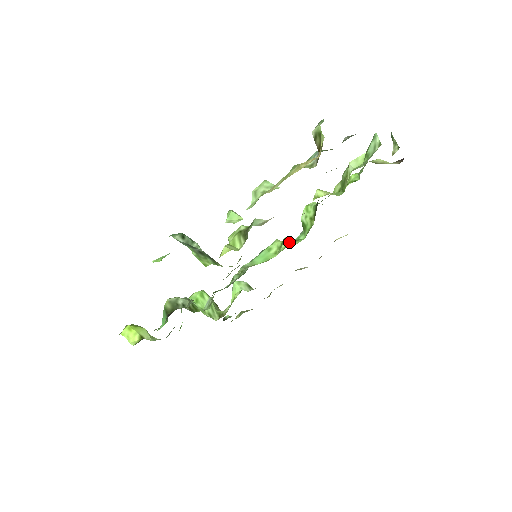
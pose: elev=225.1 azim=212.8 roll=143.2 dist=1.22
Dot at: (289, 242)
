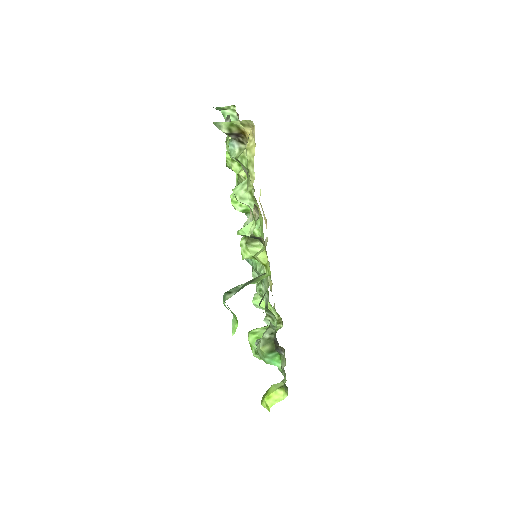
Dot at: occluded
